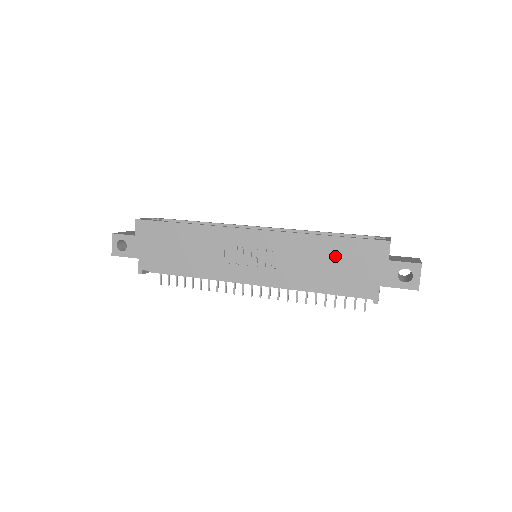
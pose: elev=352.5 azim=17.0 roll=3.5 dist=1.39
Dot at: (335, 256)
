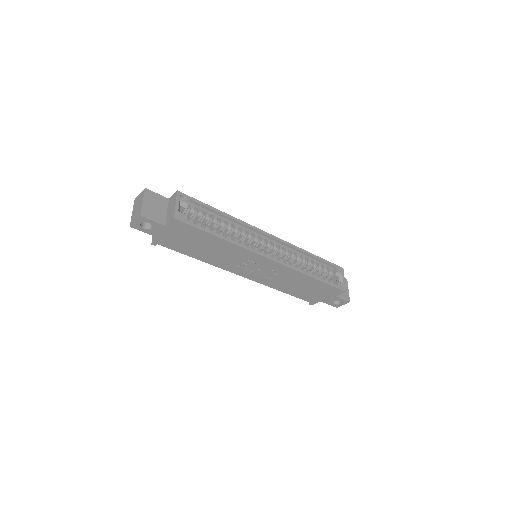
Dot at: (311, 286)
